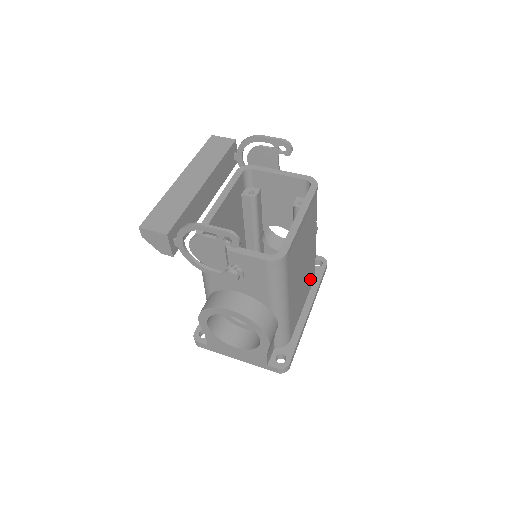
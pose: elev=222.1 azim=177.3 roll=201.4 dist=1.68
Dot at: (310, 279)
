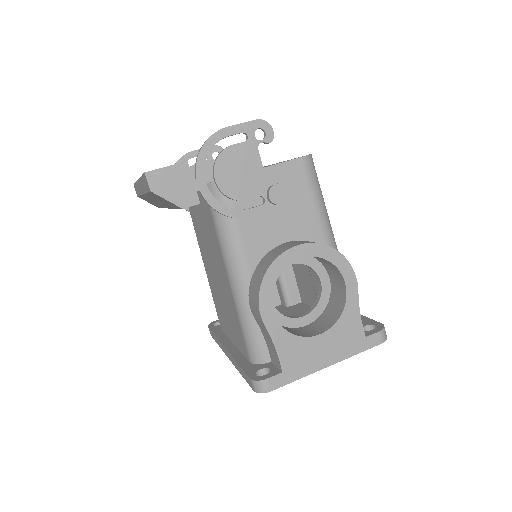
Dot at: occluded
